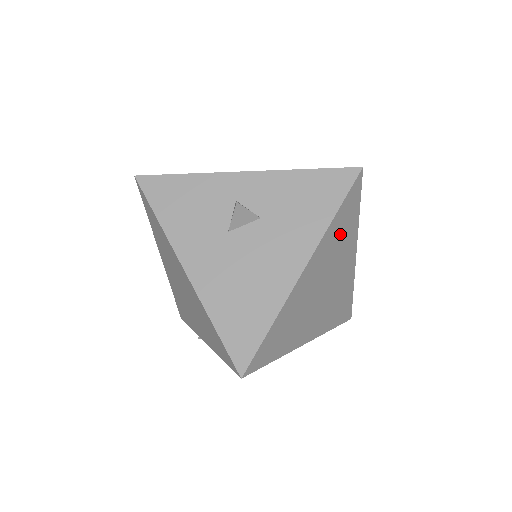
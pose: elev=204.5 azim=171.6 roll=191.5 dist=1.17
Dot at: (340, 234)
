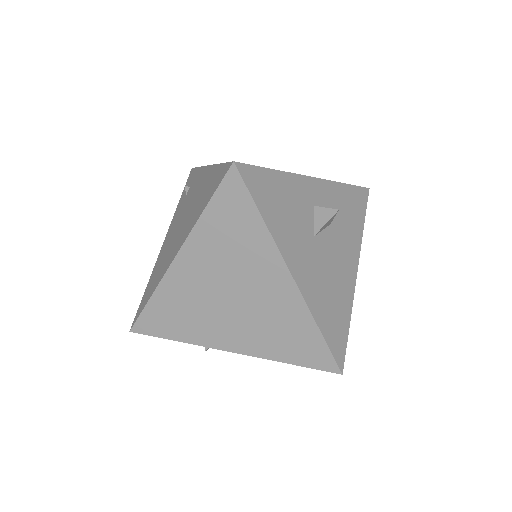
Dot at: occluded
